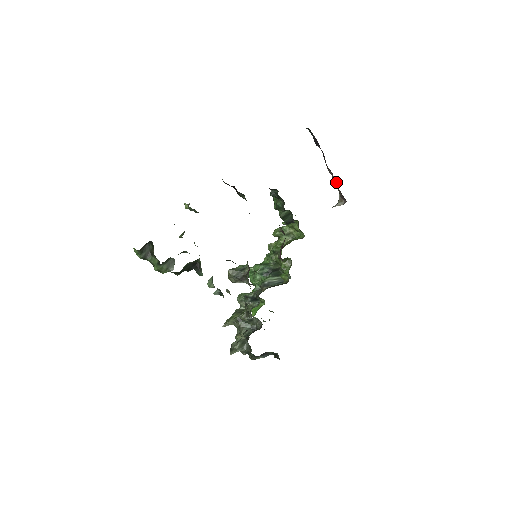
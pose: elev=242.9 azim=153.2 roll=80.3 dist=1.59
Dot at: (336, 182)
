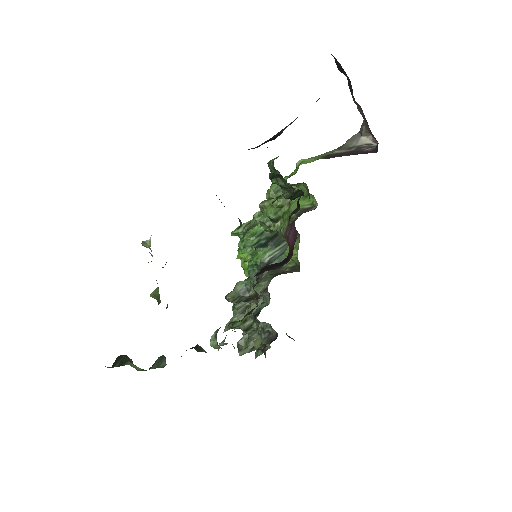
Dot at: (366, 120)
